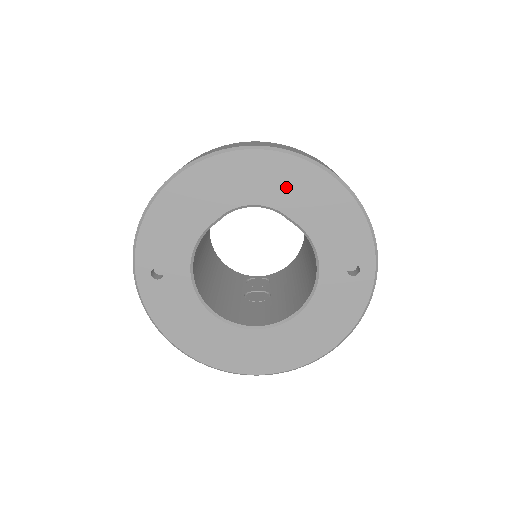
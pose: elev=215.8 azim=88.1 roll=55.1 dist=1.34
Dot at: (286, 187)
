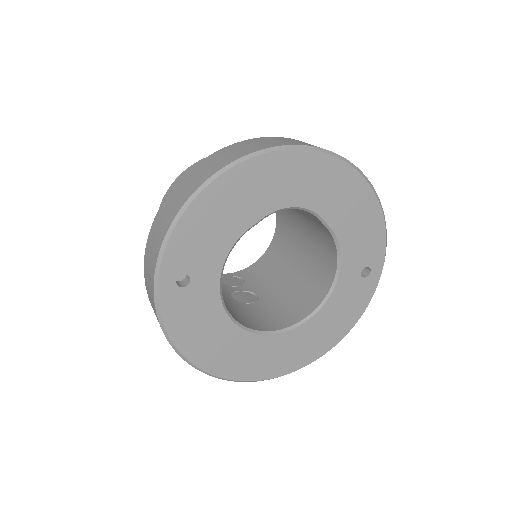
Dot at: (329, 191)
